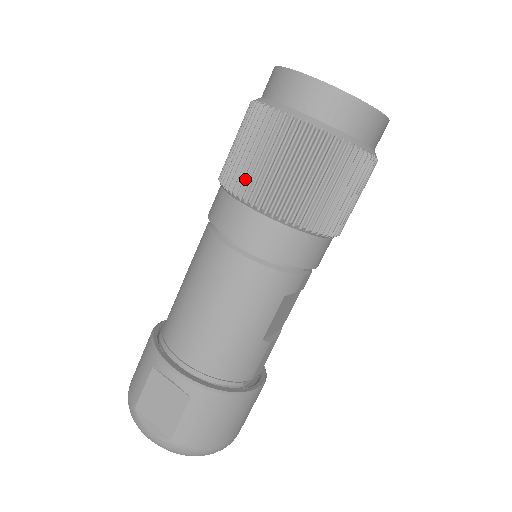
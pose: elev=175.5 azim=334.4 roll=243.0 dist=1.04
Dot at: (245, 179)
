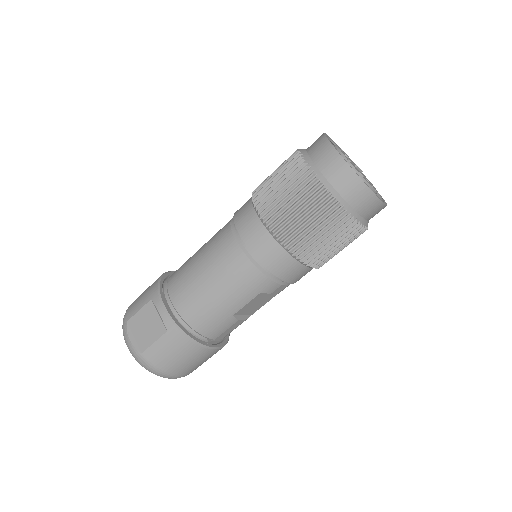
Dot at: (267, 202)
